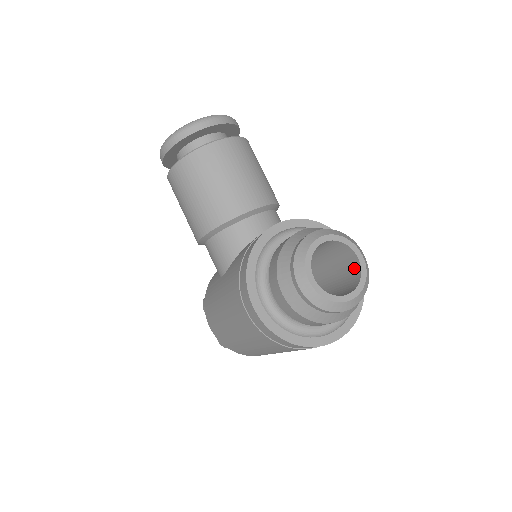
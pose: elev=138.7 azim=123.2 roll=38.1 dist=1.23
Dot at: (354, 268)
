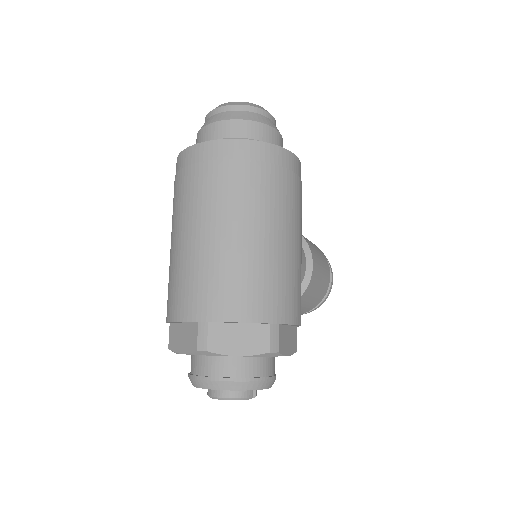
Dot at: occluded
